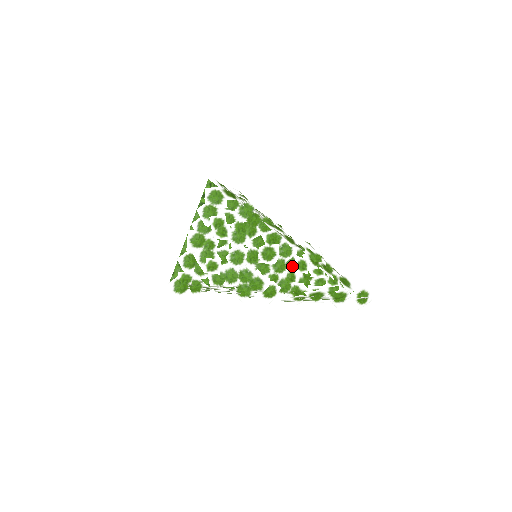
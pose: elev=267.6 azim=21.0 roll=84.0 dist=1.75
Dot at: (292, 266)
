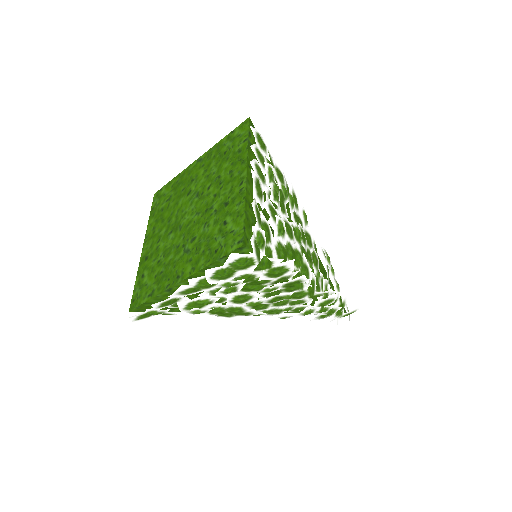
Dot at: (316, 260)
